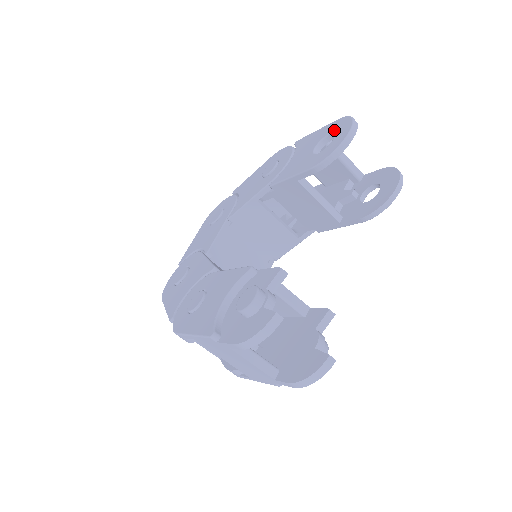
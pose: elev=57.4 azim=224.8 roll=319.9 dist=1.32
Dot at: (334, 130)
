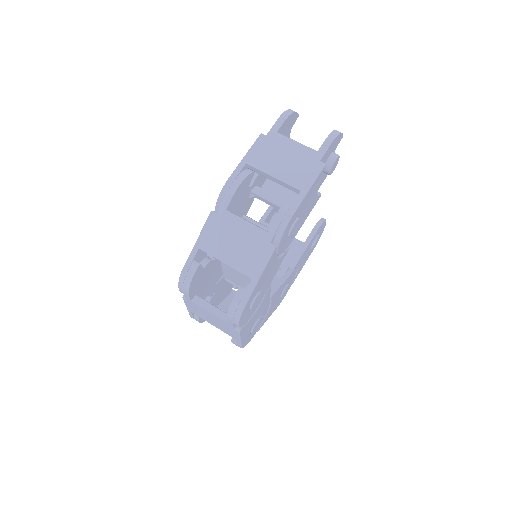
Dot at: (272, 217)
